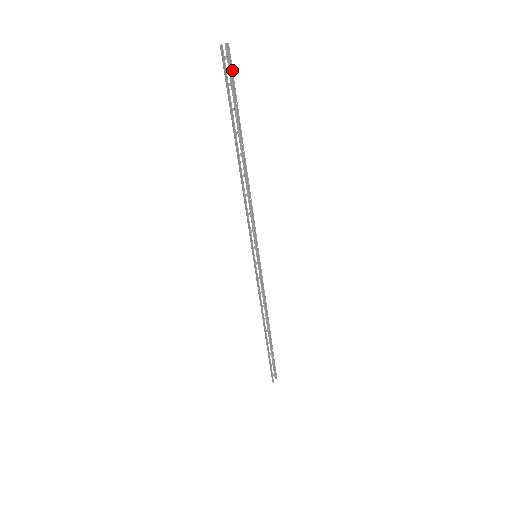
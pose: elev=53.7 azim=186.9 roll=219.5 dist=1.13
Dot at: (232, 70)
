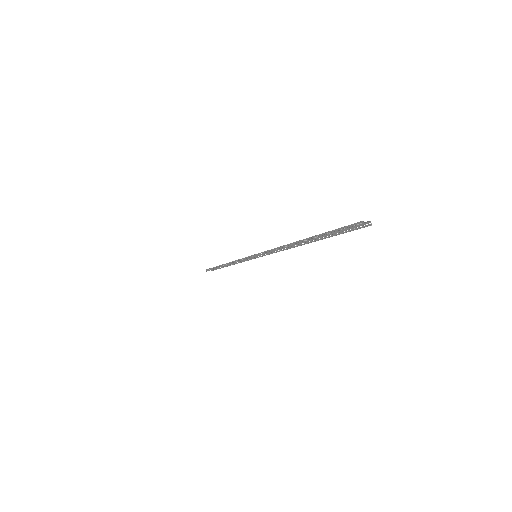
Dot at: occluded
